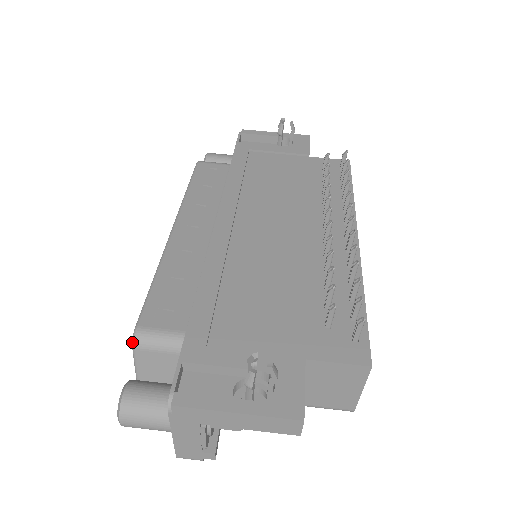
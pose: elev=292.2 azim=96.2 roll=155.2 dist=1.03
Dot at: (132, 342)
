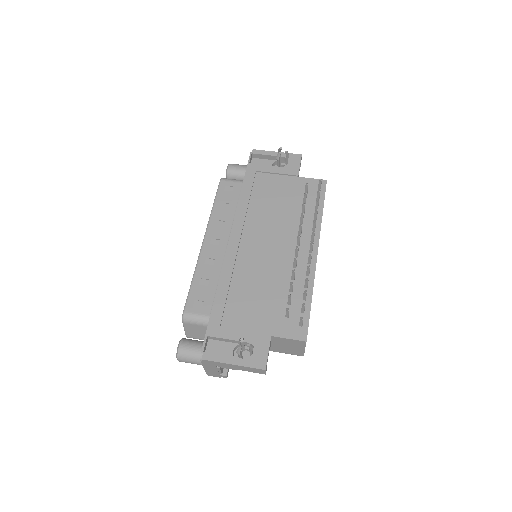
Dot at: (182, 319)
